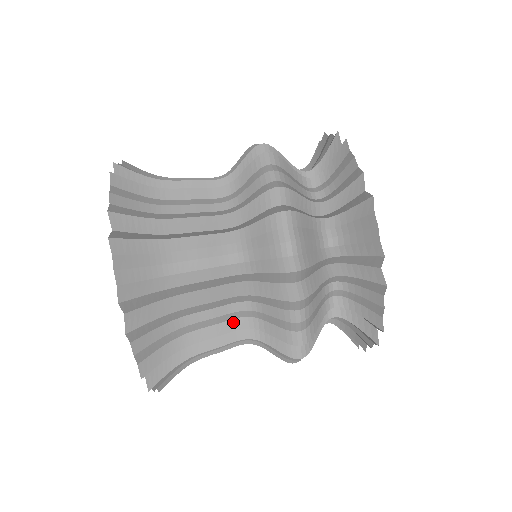
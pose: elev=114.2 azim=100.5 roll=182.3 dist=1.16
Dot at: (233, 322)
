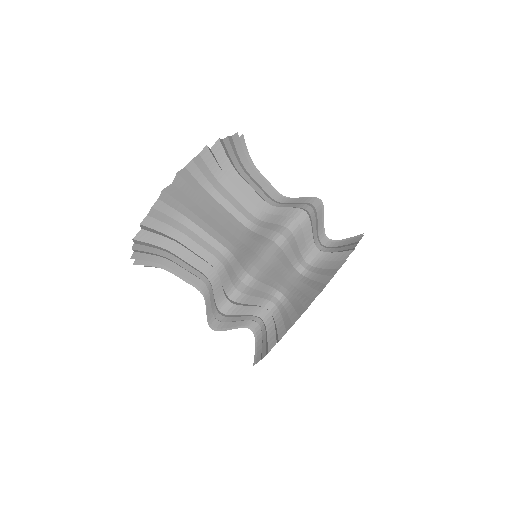
Dot at: (210, 256)
